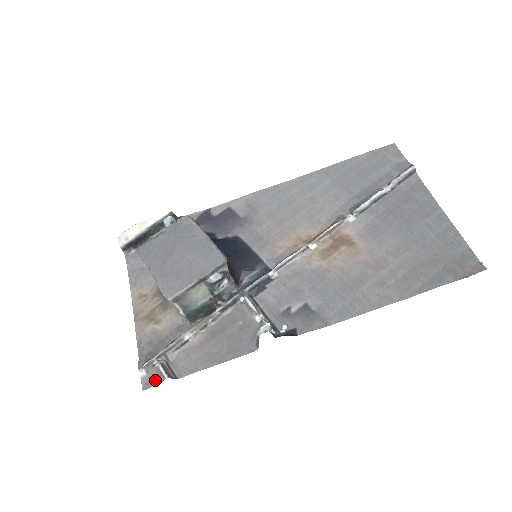
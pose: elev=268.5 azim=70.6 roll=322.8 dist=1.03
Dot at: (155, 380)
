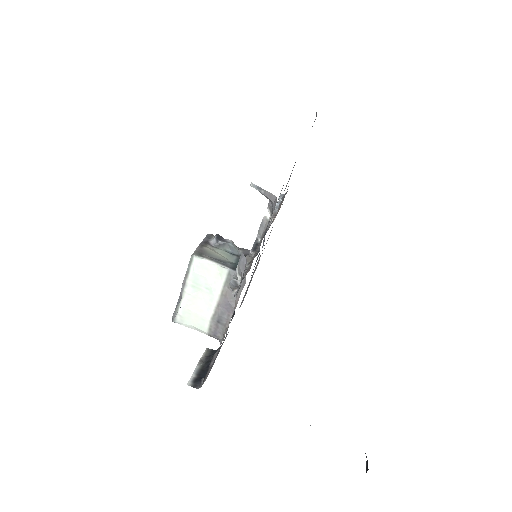
Dot at: (244, 270)
